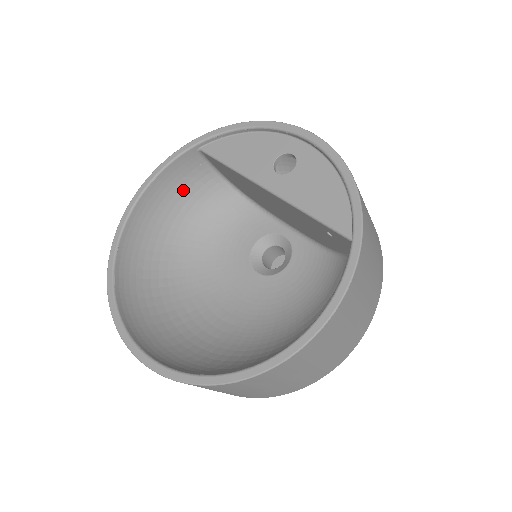
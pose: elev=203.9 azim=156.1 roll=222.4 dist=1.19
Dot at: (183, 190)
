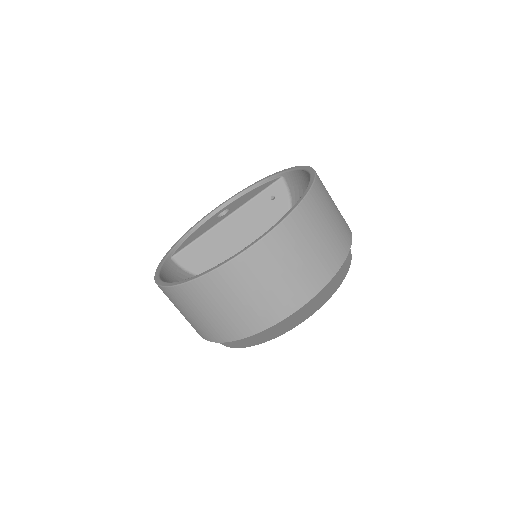
Dot at: occluded
